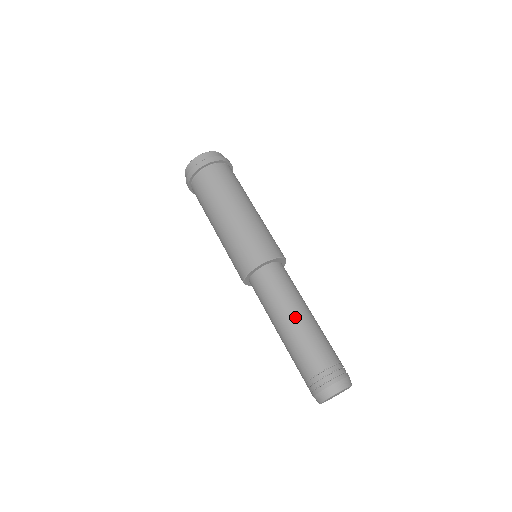
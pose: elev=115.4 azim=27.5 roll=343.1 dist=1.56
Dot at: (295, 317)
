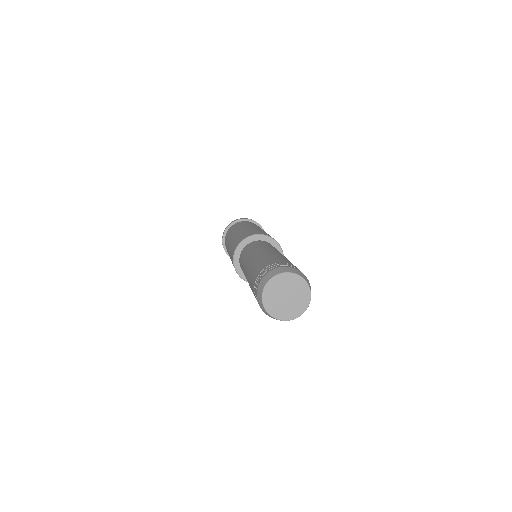
Dot at: (284, 256)
